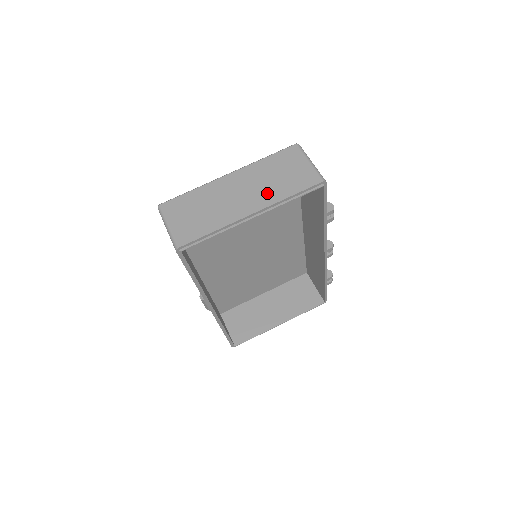
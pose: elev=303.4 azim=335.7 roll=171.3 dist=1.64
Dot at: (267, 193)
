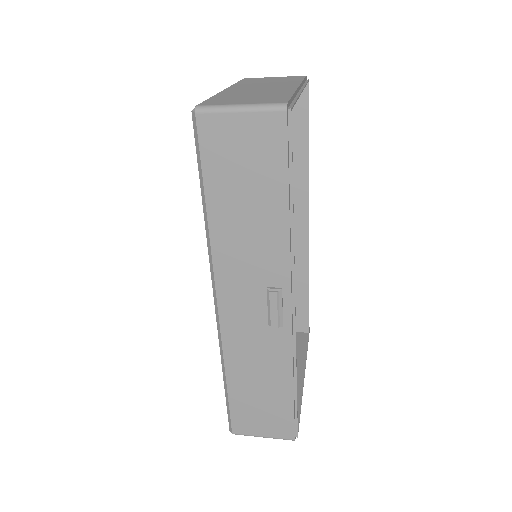
Dot at: (283, 83)
